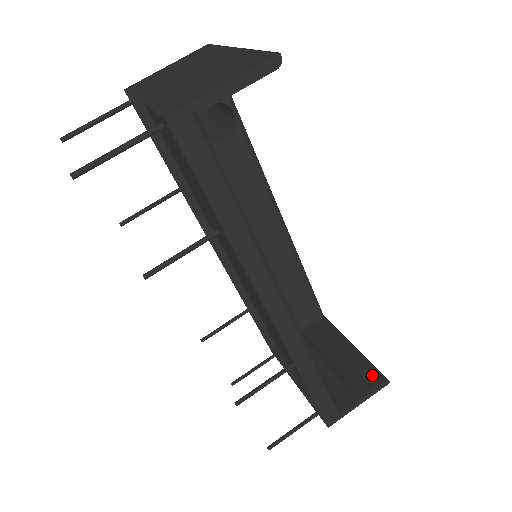
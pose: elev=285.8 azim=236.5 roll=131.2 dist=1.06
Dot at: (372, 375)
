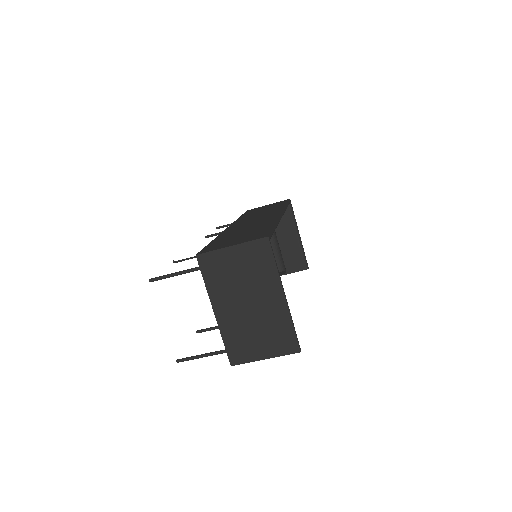
Dot at: (301, 263)
